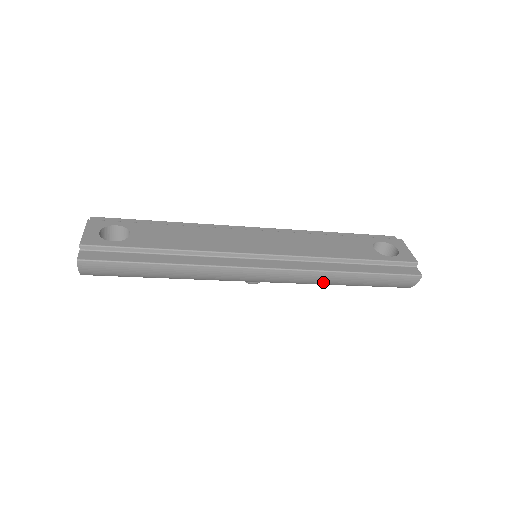
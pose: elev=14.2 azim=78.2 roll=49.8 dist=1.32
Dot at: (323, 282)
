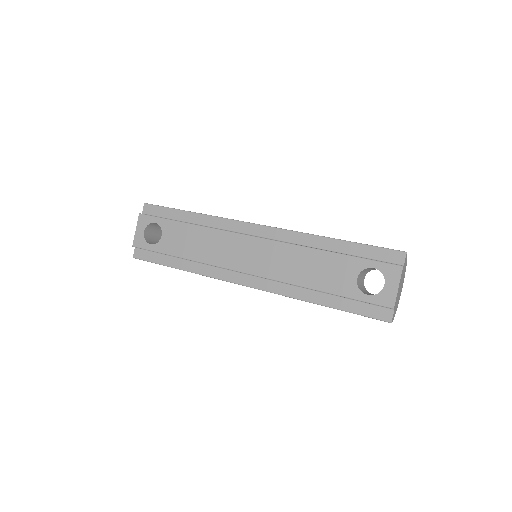
Dot at: occluded
